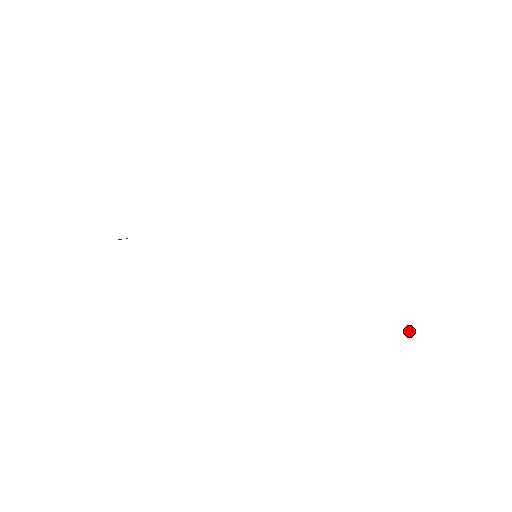
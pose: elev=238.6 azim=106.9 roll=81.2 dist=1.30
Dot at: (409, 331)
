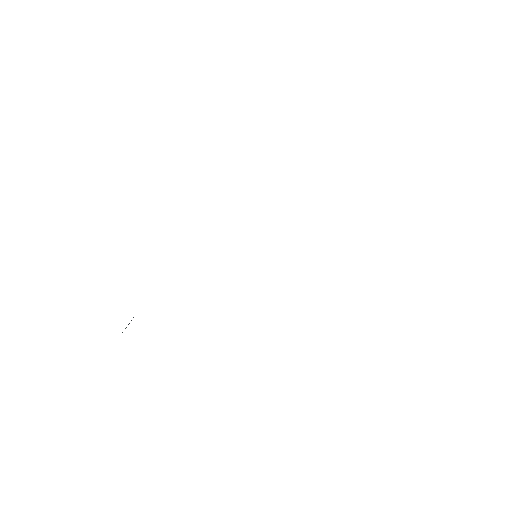
Dot at: occluded
